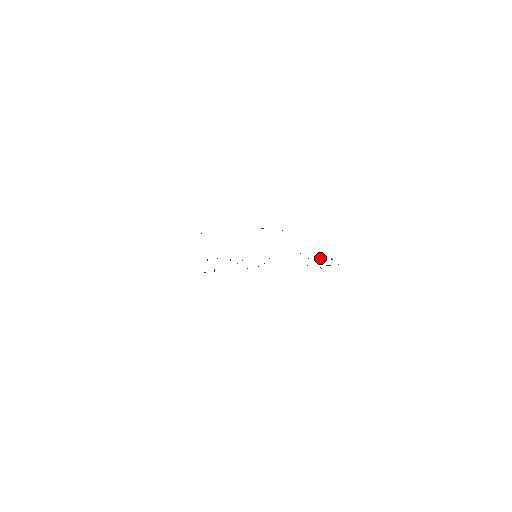
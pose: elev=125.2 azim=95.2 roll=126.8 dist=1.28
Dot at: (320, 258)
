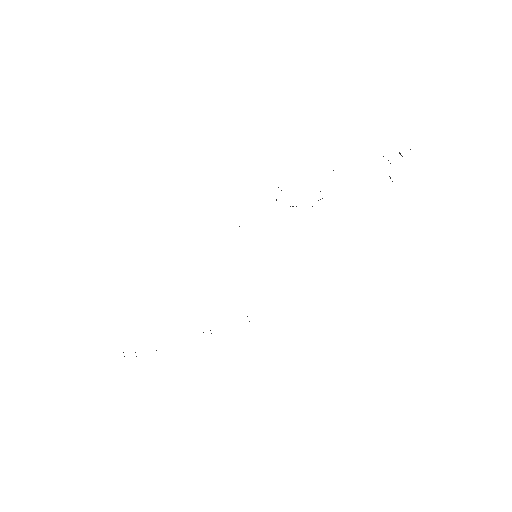
Dot at: occluded
